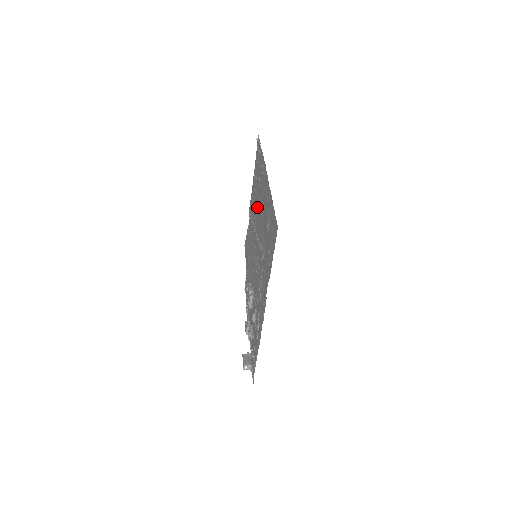
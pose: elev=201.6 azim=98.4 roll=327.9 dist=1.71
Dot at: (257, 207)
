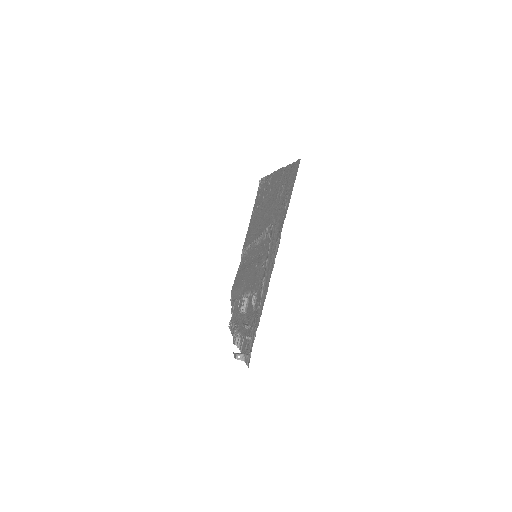
Dot at: (259, 220)
